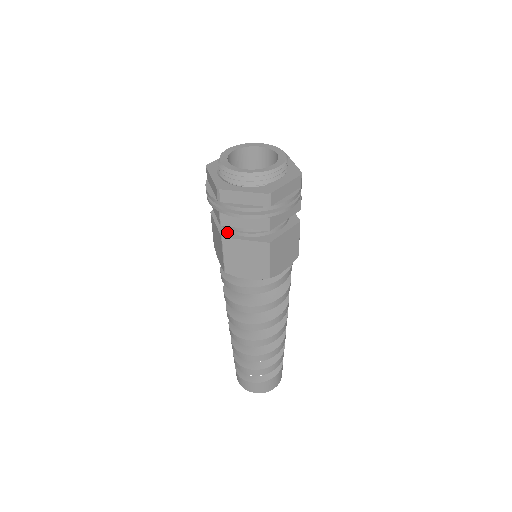
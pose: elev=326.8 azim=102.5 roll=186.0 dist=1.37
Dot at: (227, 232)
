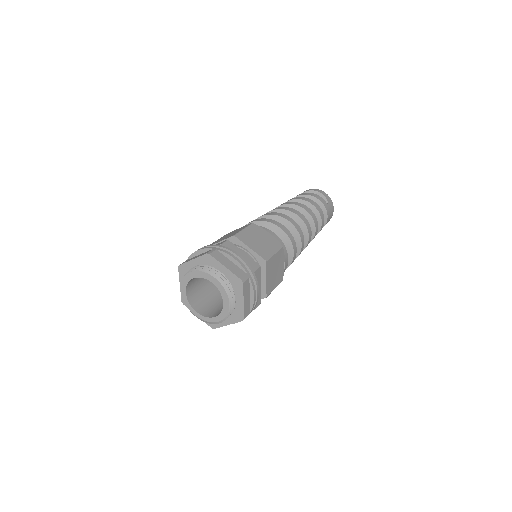
Dot at: occluded
